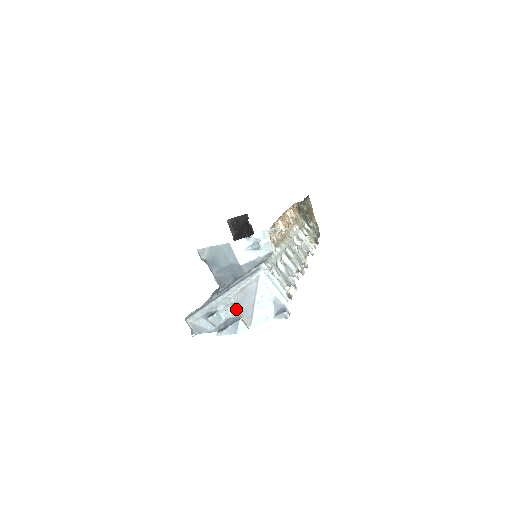
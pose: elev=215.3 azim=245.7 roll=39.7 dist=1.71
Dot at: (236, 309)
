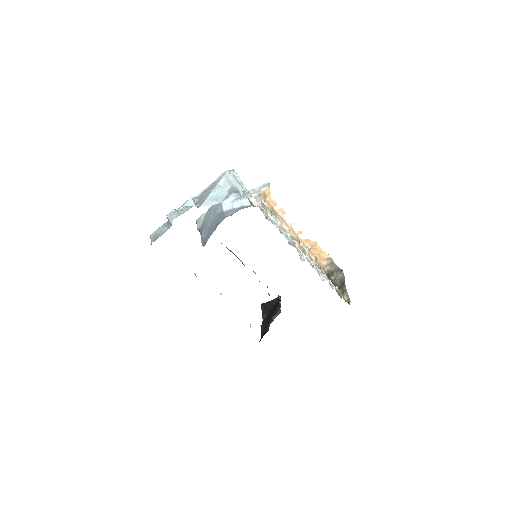
Dot at: occluded
